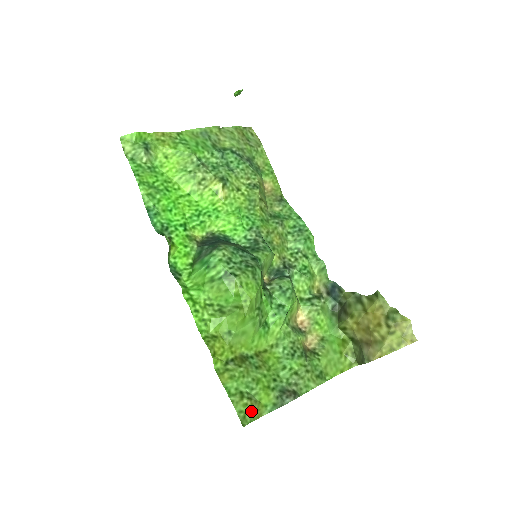
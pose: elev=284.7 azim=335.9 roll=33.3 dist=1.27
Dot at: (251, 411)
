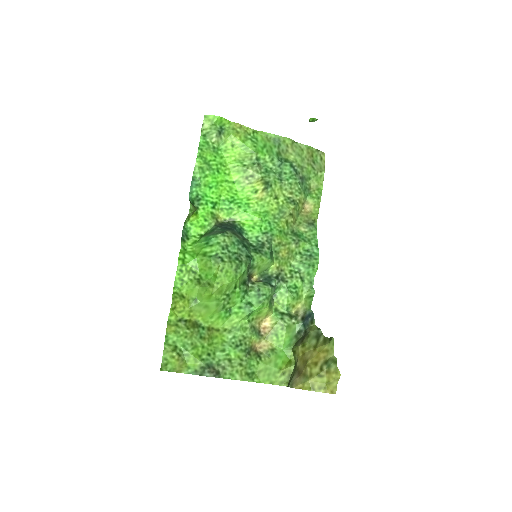
Dot at: (175, 364)
